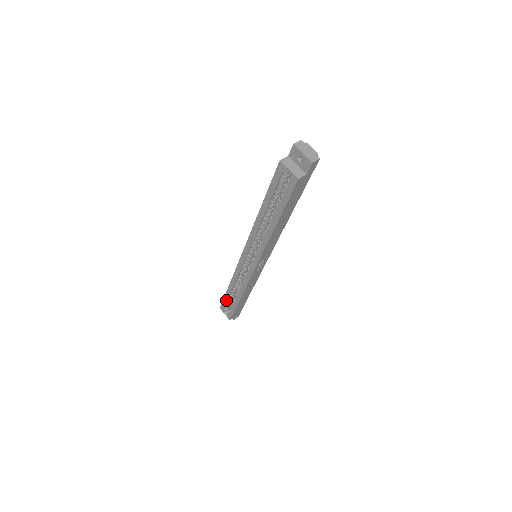
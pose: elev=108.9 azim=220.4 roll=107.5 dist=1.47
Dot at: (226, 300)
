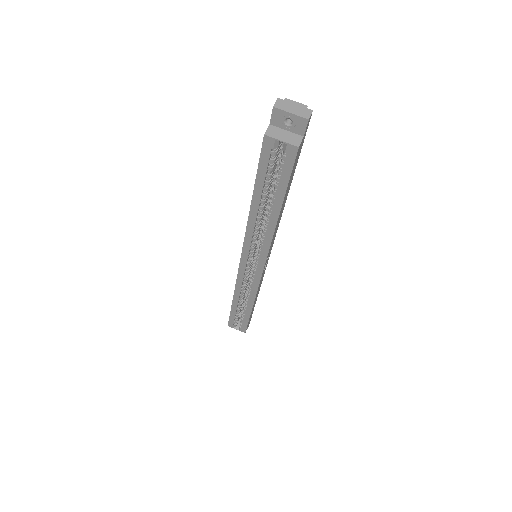
Dot at: (233, 315)
